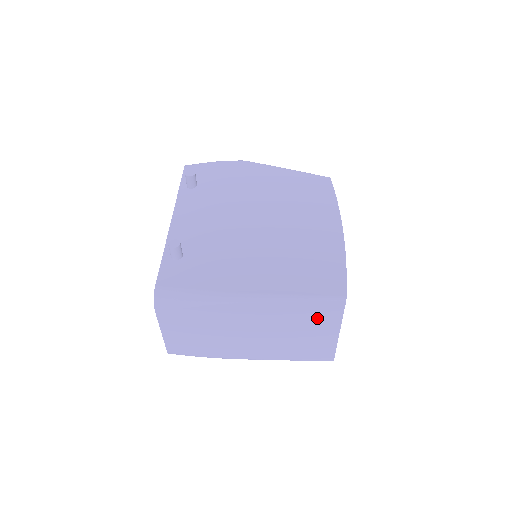
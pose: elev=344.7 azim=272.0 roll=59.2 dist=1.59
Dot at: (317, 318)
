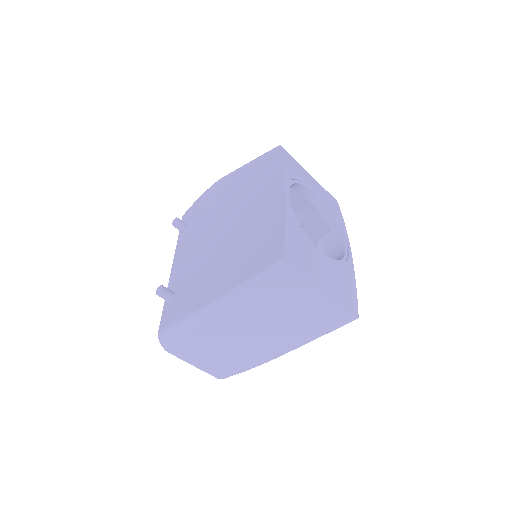
Dot at: (284, 290)
